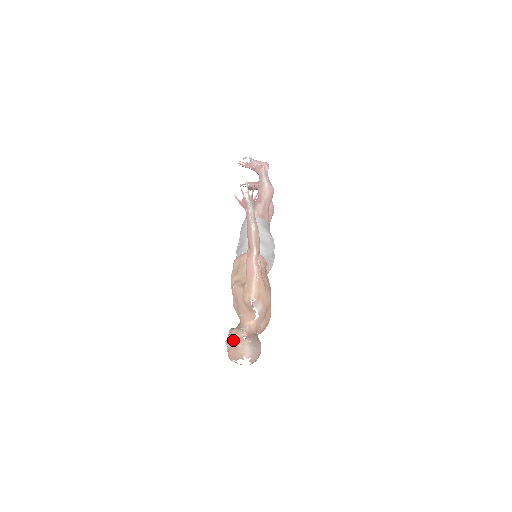
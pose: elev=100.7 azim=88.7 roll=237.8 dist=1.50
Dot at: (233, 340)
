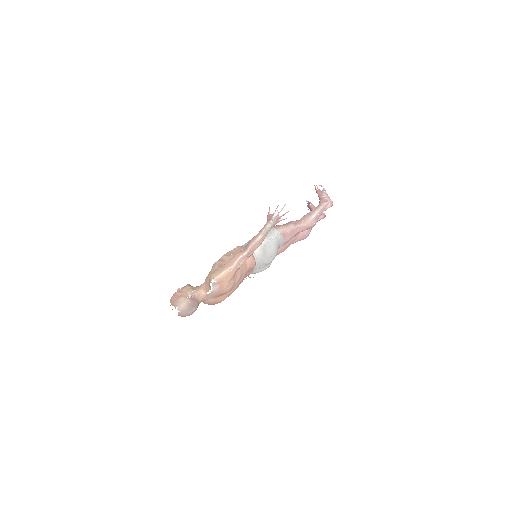
Dot at: (182, 292)
